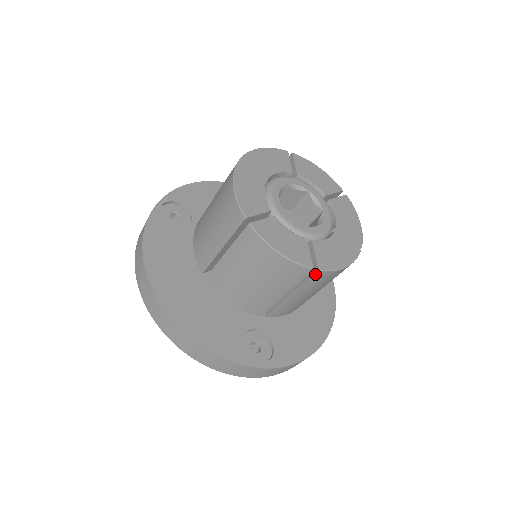
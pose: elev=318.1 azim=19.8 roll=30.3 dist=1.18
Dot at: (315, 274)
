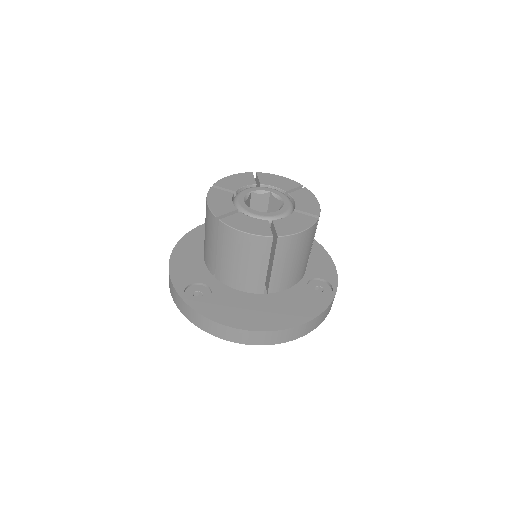
Dot at: (220, 225)
